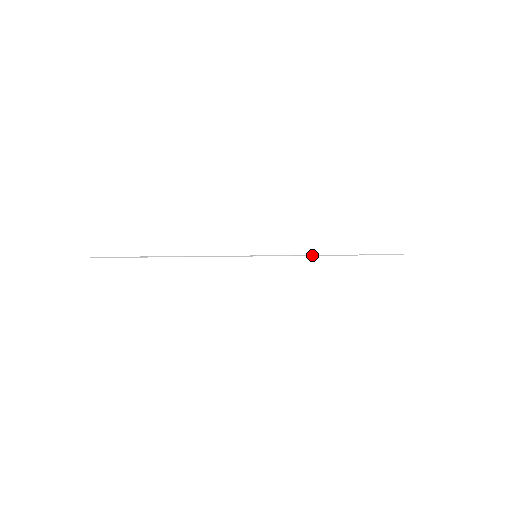
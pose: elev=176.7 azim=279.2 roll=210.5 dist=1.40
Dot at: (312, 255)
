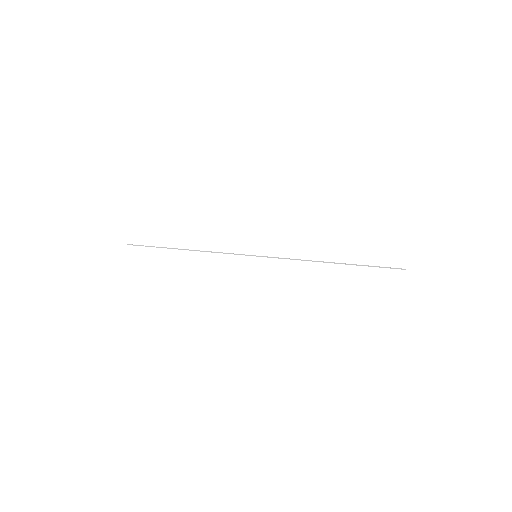
Dot at: occluded
